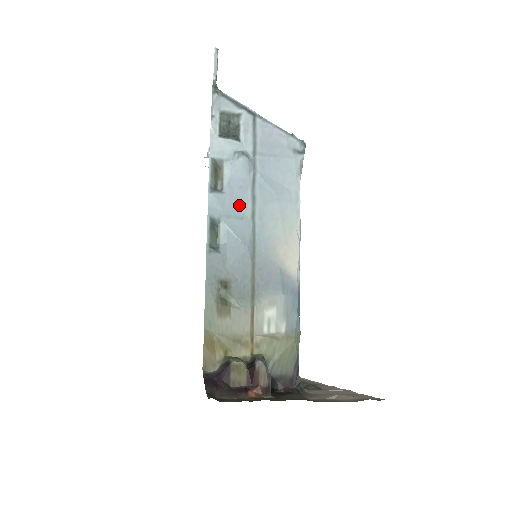
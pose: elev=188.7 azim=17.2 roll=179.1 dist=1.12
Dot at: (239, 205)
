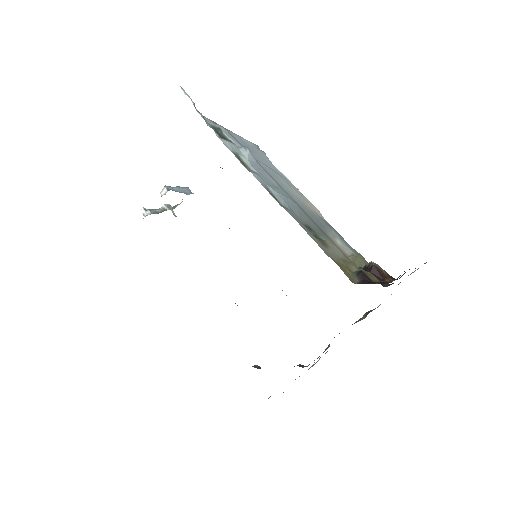
Dot at: (268, 180)
